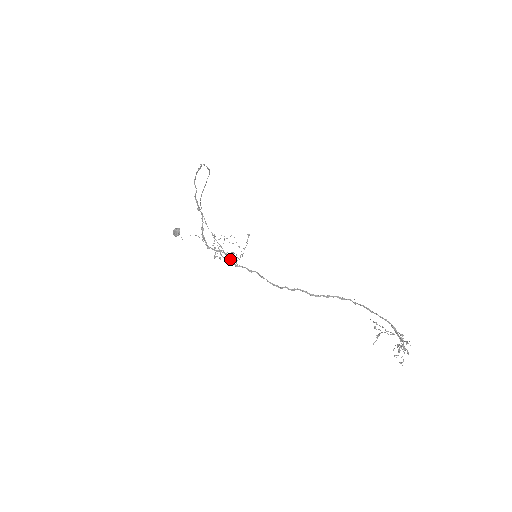
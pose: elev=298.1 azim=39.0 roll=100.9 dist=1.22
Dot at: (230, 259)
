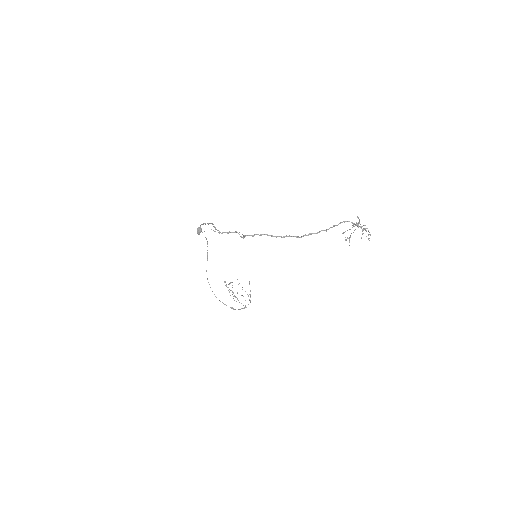
Dot at: (242, 308)
